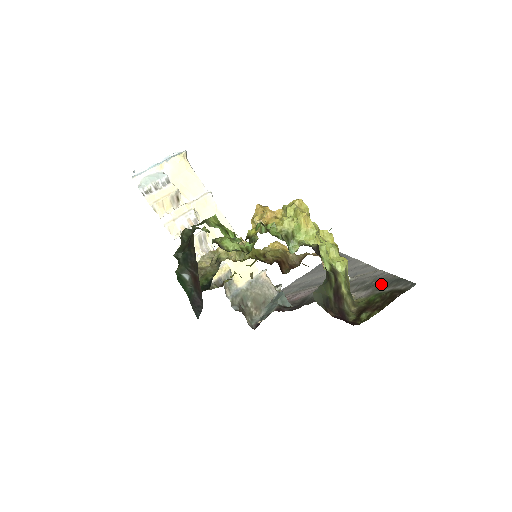
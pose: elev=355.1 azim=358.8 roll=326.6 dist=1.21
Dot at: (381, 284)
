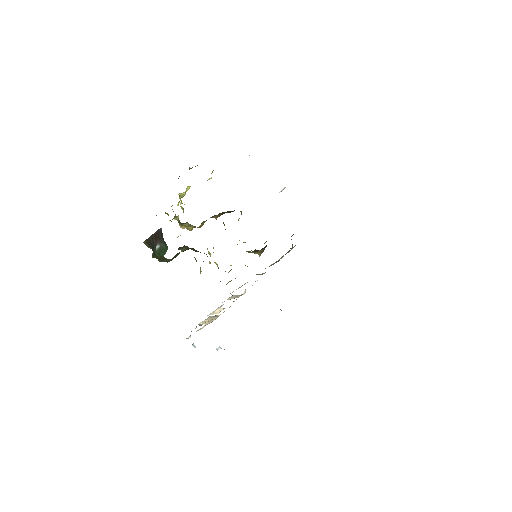
Dot at: occluded
